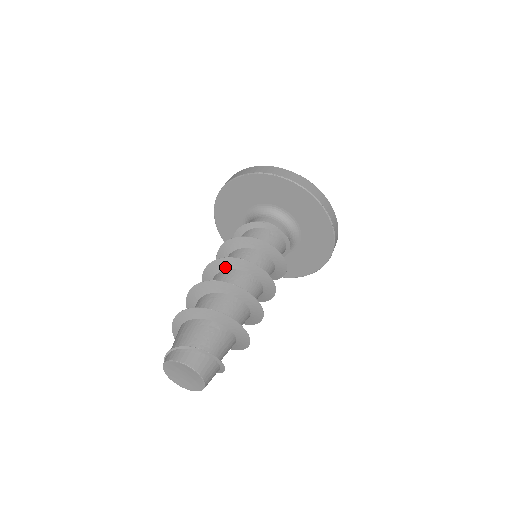
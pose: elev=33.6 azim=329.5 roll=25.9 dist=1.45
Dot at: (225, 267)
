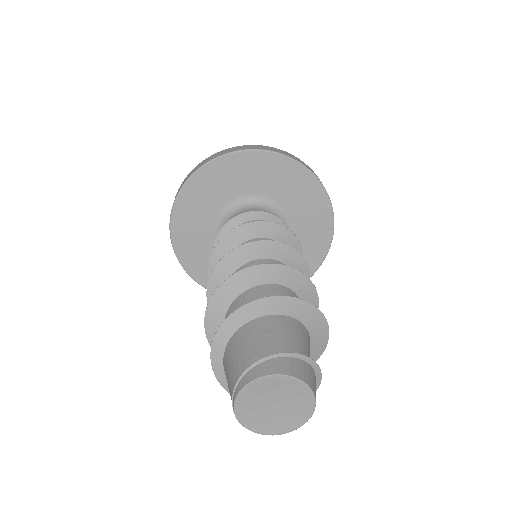
Dot at: (268, 254)
